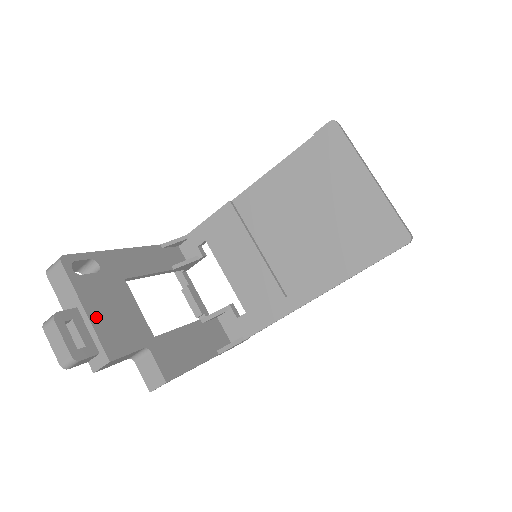
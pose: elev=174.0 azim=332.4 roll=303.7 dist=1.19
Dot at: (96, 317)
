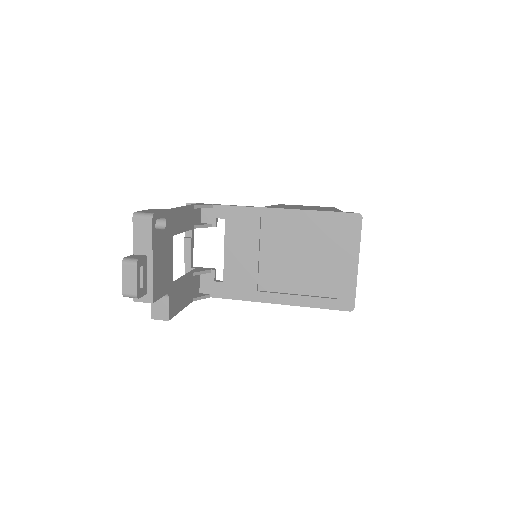
Dot at: (155, 268)
